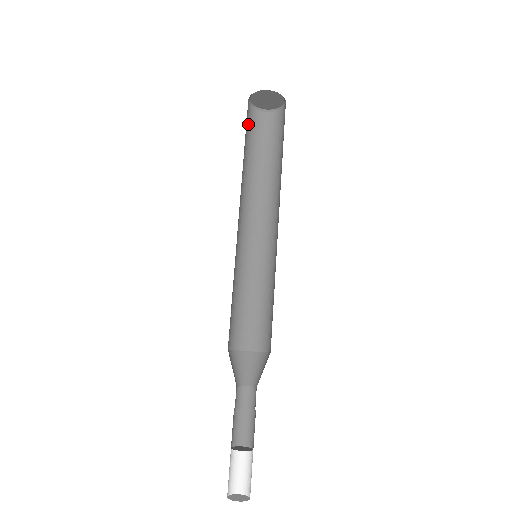
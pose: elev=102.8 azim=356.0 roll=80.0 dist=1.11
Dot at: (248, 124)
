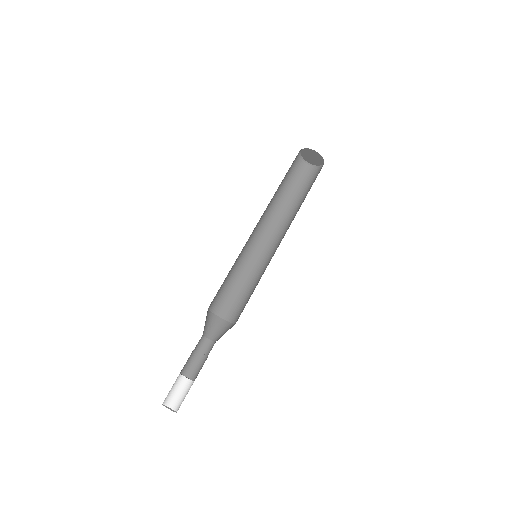
Dot at: (300, 176)
